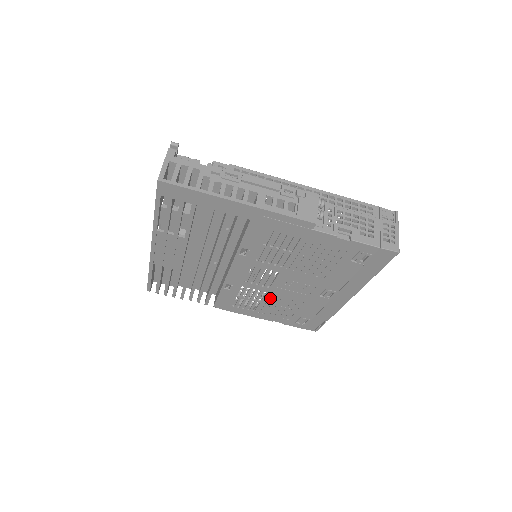
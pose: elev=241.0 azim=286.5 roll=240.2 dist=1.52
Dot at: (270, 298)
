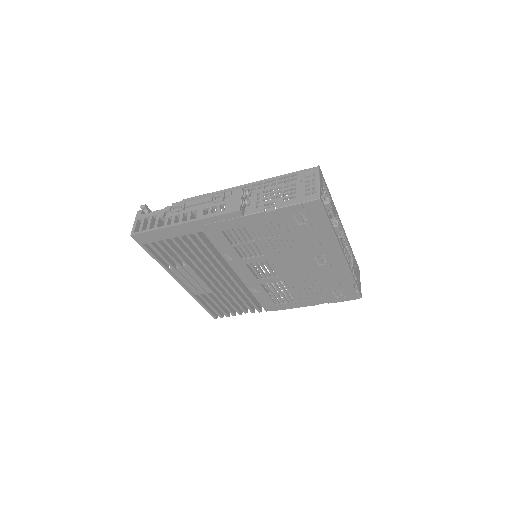
Dot at: (290, 285)
